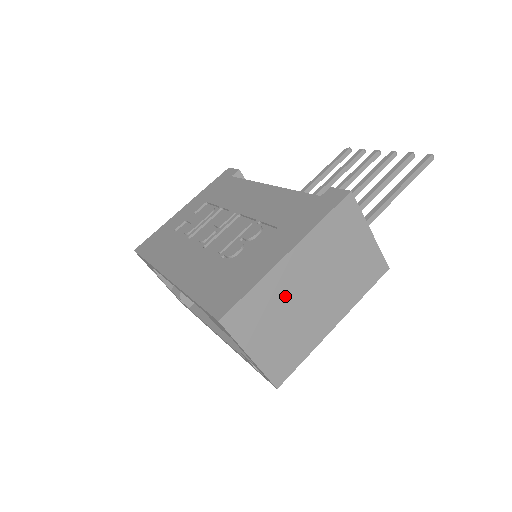
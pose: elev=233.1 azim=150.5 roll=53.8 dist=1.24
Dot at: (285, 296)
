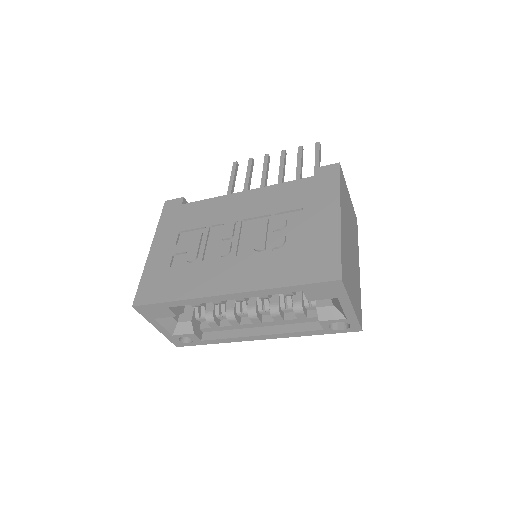
Dot at: (347, 251)
